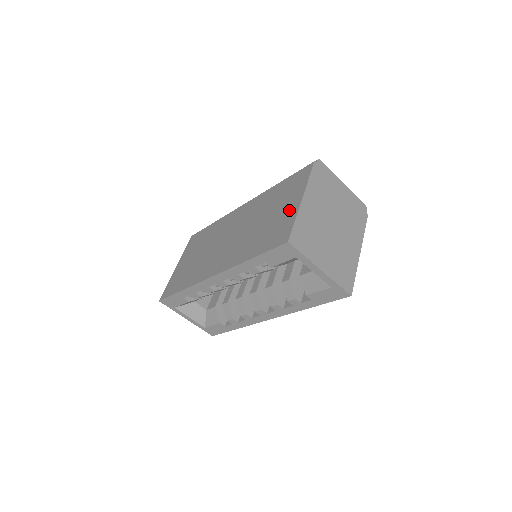
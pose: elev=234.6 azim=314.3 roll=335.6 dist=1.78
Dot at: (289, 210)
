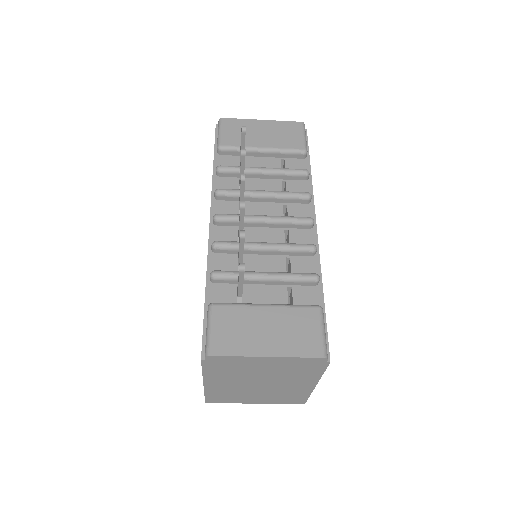
Dot at: occluded
